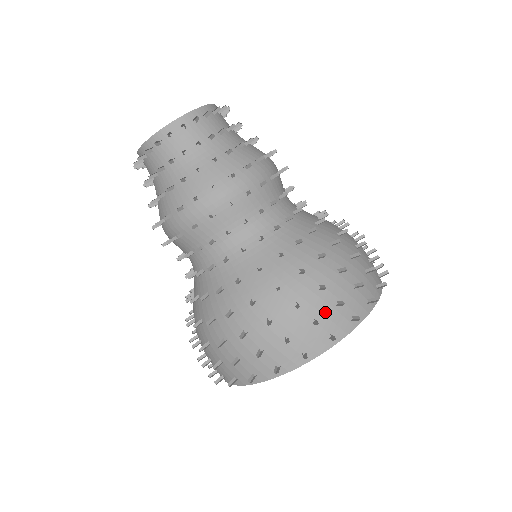
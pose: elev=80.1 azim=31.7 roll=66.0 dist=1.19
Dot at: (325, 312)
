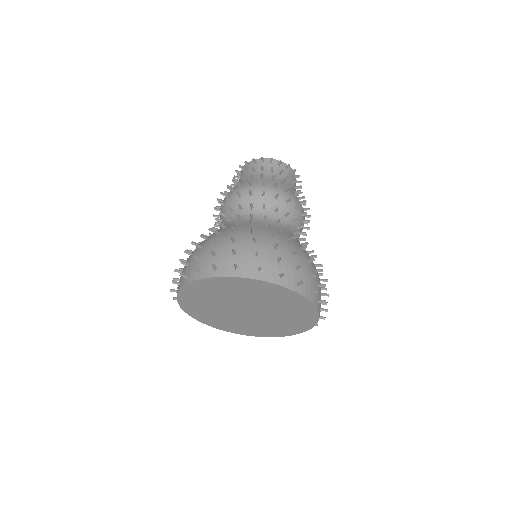
Dot at: (314, 282)
